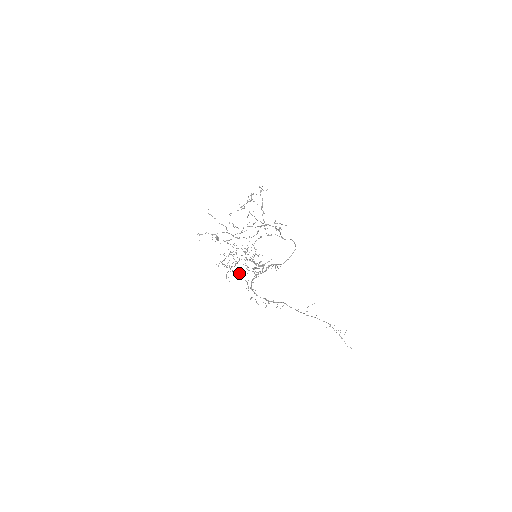
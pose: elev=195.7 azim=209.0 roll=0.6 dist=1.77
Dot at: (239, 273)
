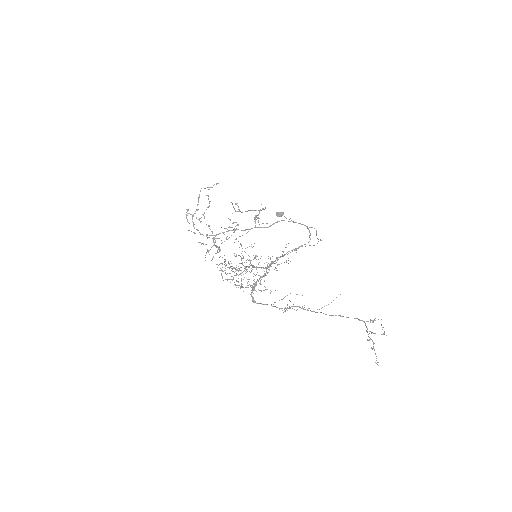
Dot at: occluded
